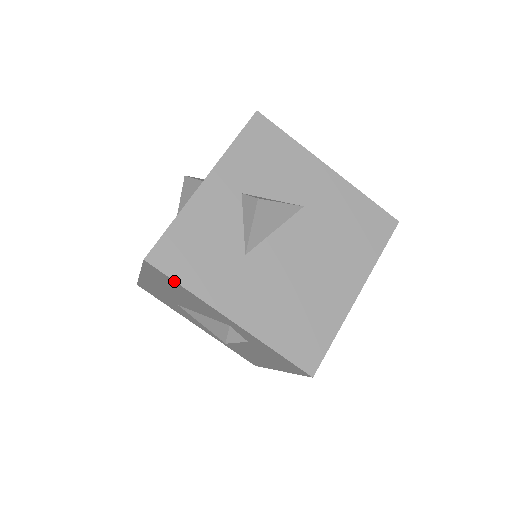
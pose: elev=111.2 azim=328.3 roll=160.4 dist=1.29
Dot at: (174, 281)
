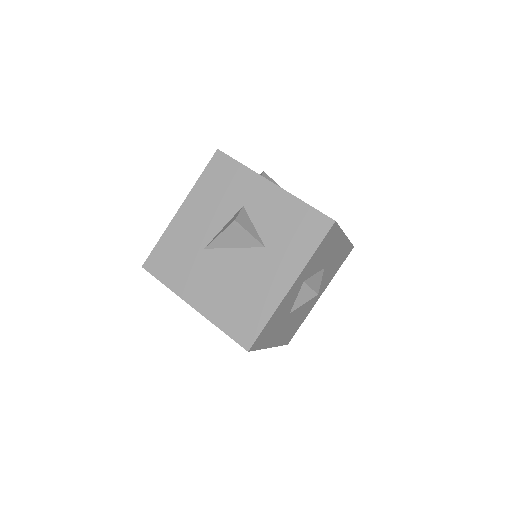
Dot at: occluded
